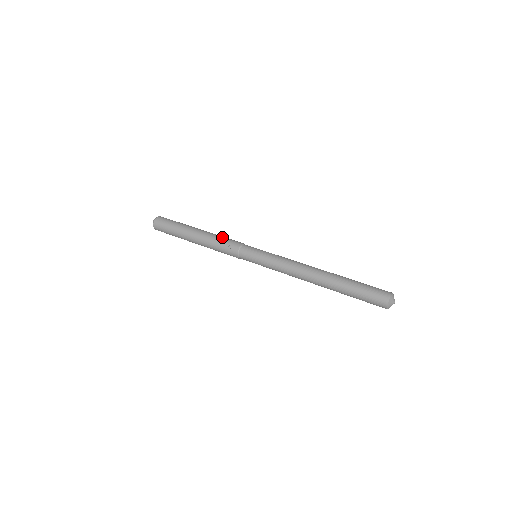
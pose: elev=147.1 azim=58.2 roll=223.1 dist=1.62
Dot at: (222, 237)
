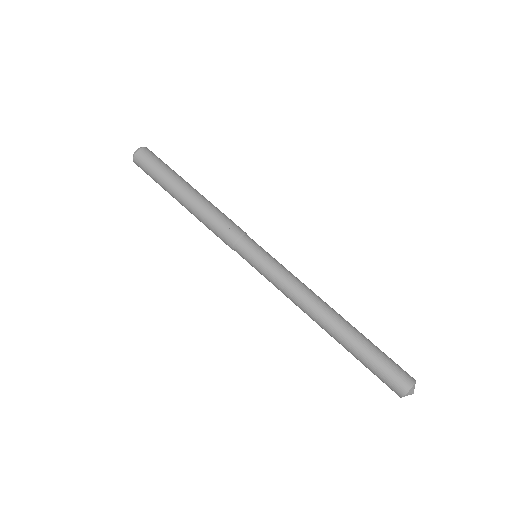
Dot at: (219, 213)
